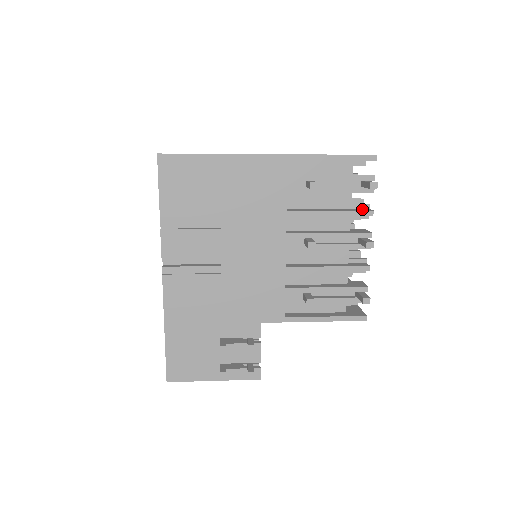
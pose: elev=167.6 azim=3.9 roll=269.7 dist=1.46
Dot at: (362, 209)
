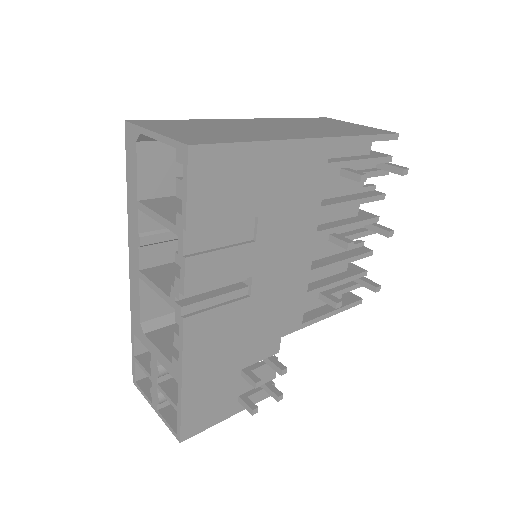
Dot at: (371, 191)
